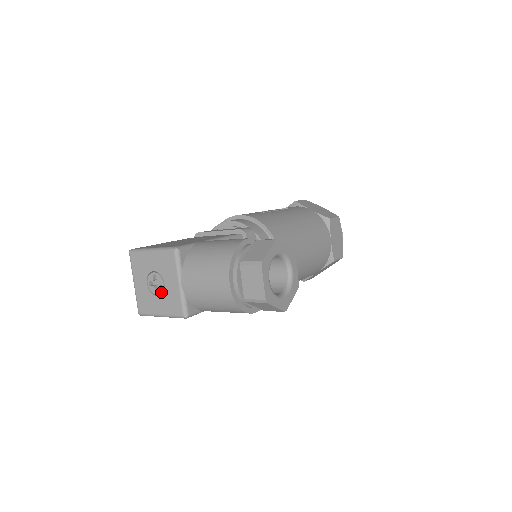
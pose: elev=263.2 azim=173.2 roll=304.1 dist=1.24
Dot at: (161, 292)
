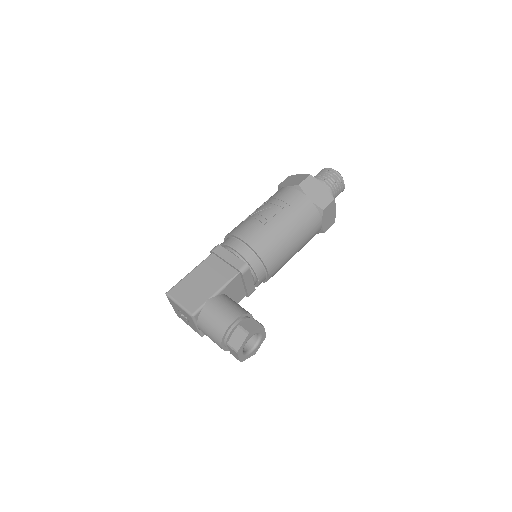
Dot at: (187, 321)
